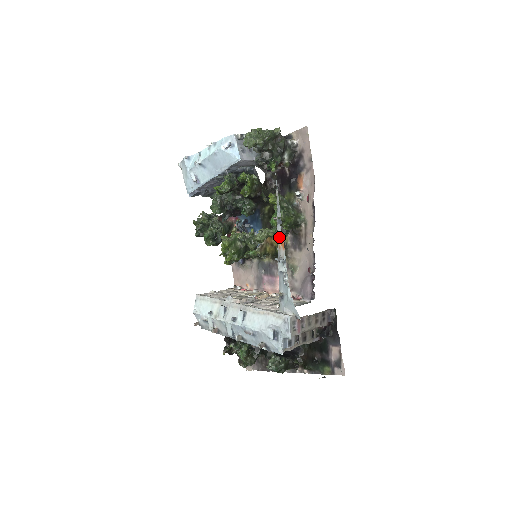
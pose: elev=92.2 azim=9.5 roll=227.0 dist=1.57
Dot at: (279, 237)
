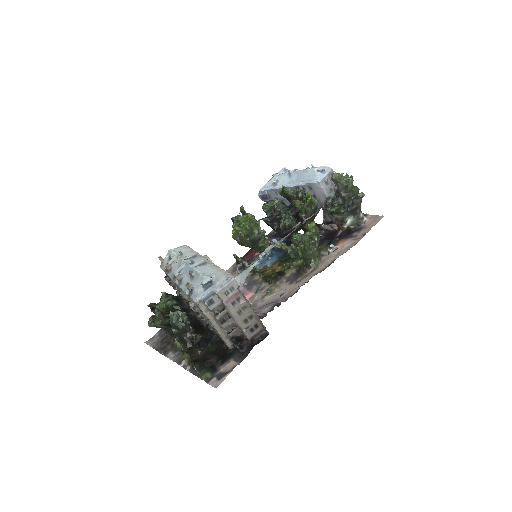
Dot at: (291, 232)
